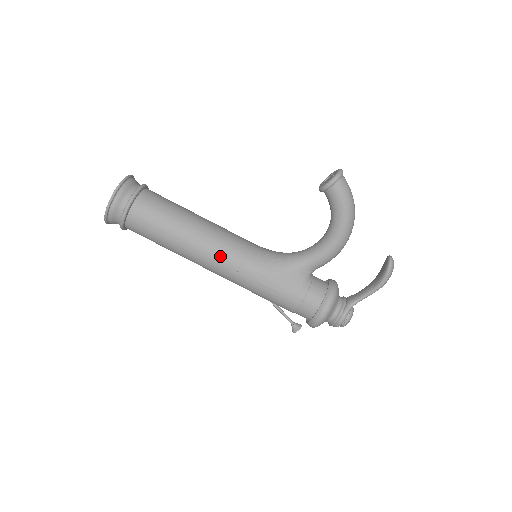
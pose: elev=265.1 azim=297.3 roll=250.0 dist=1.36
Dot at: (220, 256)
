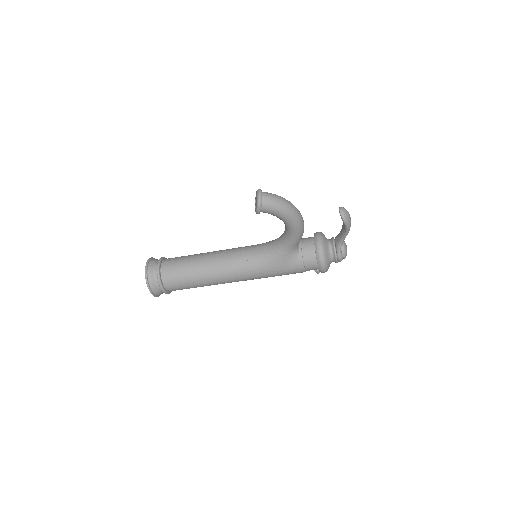
Dot at: (234, 277)
